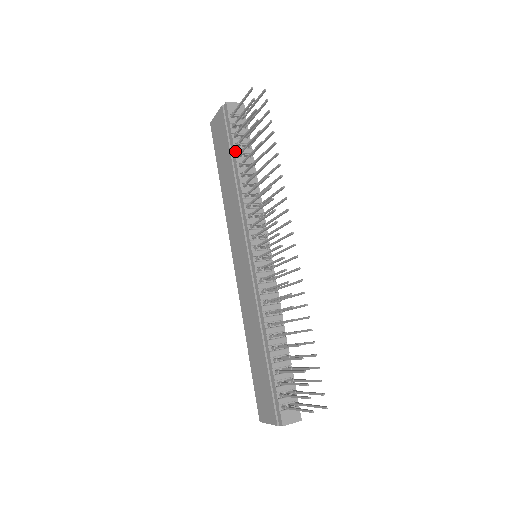
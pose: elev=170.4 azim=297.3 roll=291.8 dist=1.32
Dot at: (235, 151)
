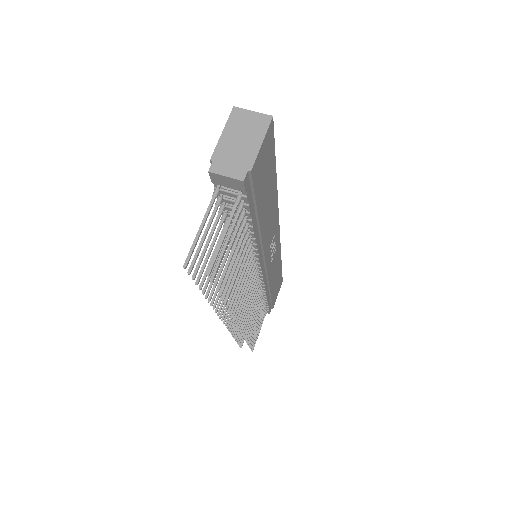
Dot at: occluded
